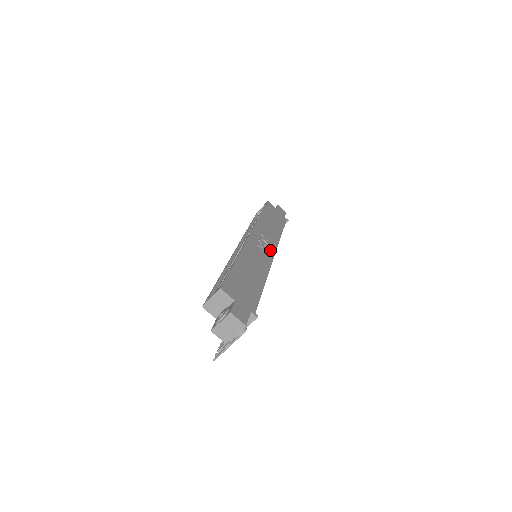
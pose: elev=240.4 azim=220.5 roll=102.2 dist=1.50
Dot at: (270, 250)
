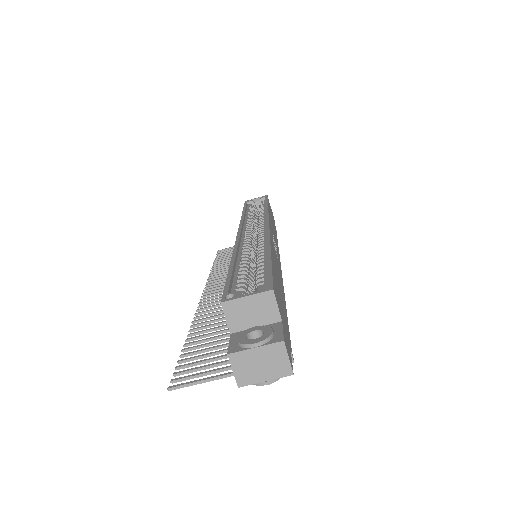
Dot at: occluded
